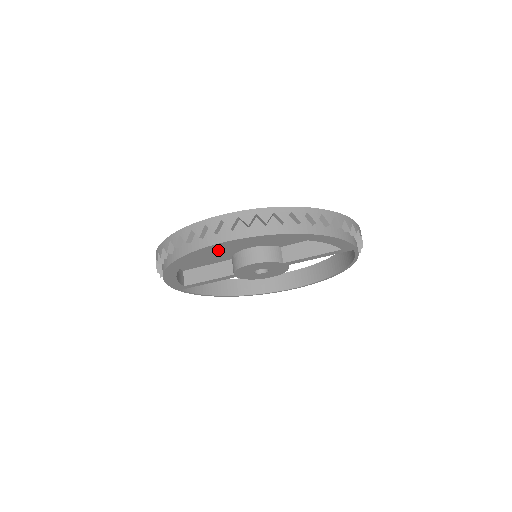
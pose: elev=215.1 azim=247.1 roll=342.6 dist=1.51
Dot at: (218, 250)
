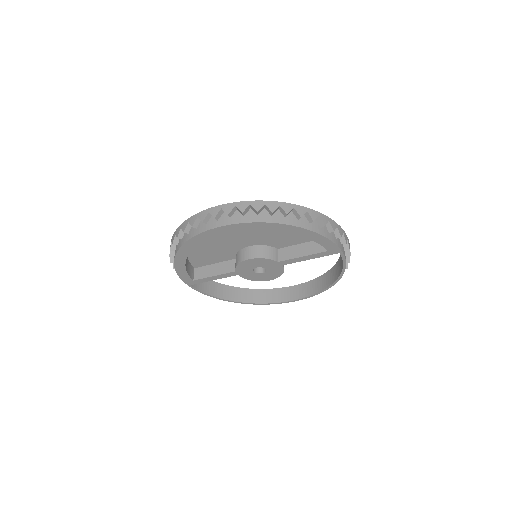
Dot at: (223, 245)
